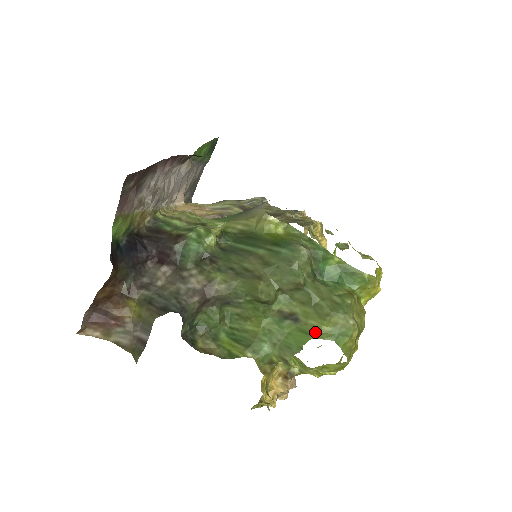
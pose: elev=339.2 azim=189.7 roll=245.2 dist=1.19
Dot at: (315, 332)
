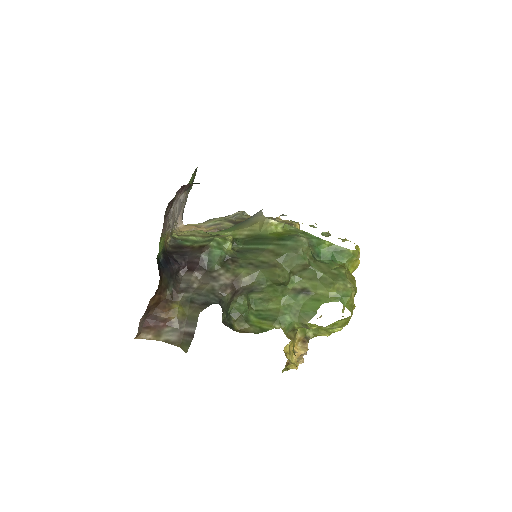
Dot at: (324, 298)
